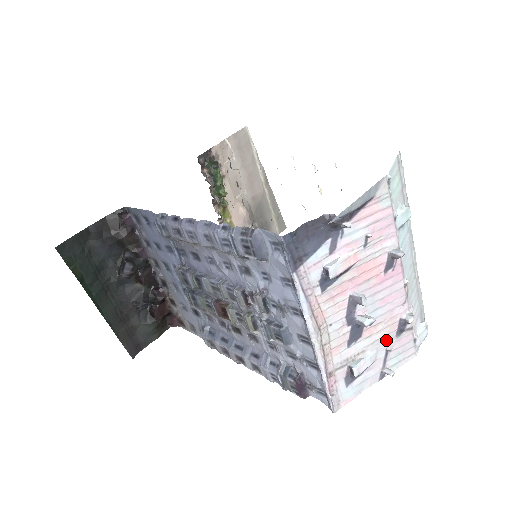
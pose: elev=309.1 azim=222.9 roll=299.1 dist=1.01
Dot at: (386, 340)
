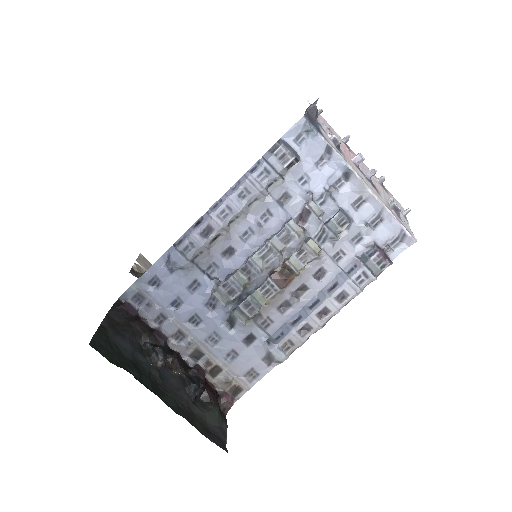
Dot at: (386, 195)
